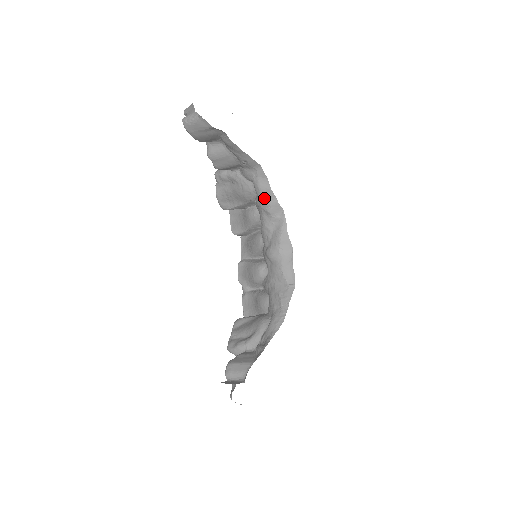
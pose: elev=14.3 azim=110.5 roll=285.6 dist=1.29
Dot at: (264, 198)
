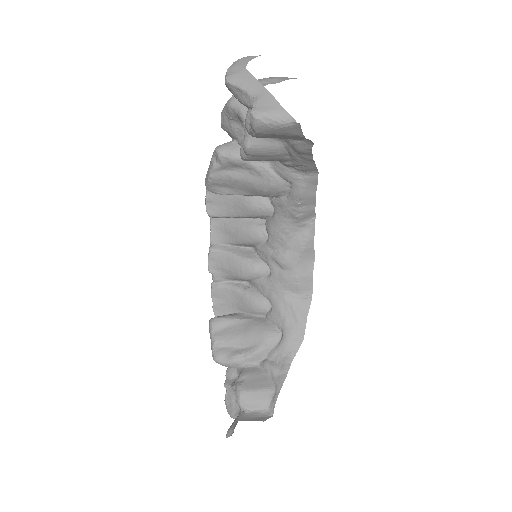
Dot at: (301, 204)
